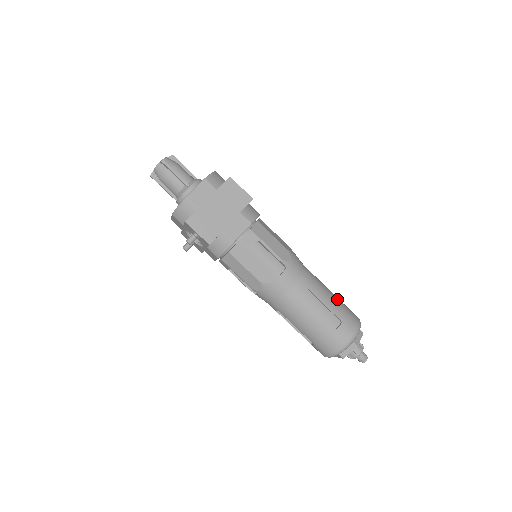
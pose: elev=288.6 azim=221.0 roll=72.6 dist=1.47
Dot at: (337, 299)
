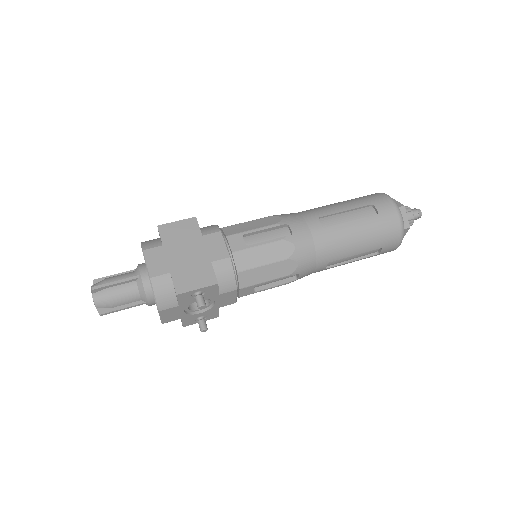
Dot at: (345, 201)
